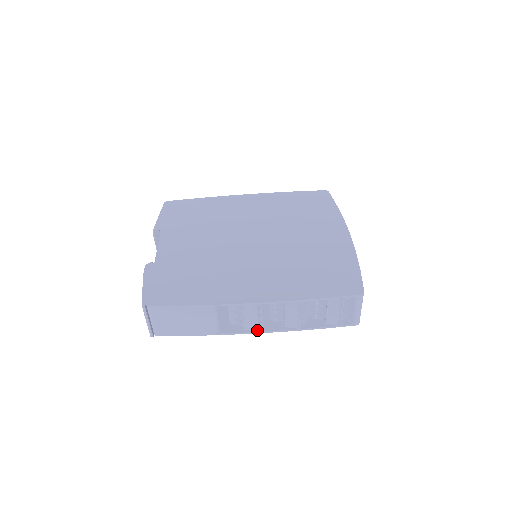
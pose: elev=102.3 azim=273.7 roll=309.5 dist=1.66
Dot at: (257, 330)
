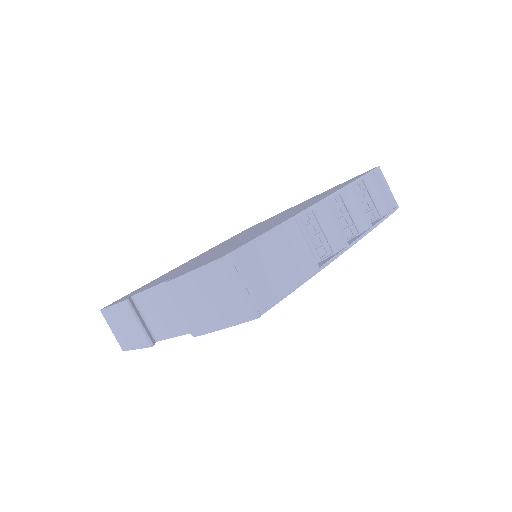
Dot at: (346, 243)
